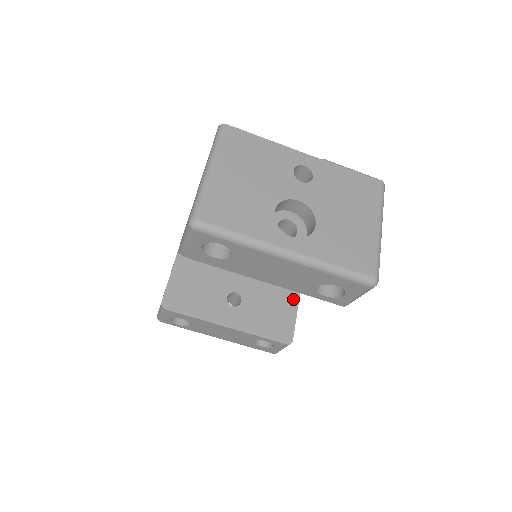
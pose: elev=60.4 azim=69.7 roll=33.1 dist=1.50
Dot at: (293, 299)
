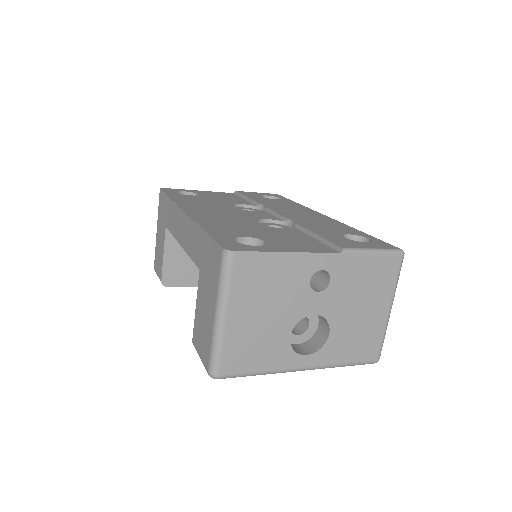
Dot at: occluded
